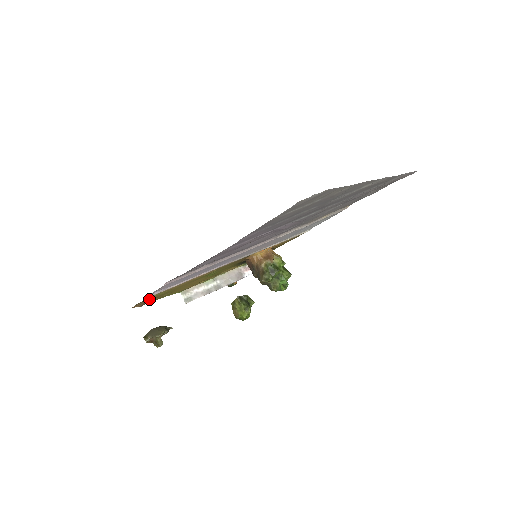
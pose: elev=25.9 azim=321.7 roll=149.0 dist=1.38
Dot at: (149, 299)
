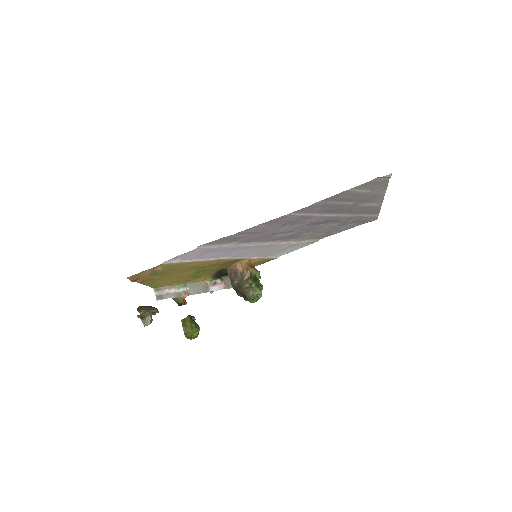
Dot at: (153, 271)
